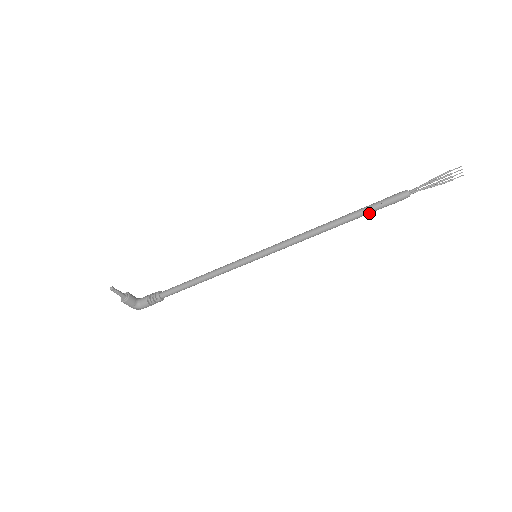
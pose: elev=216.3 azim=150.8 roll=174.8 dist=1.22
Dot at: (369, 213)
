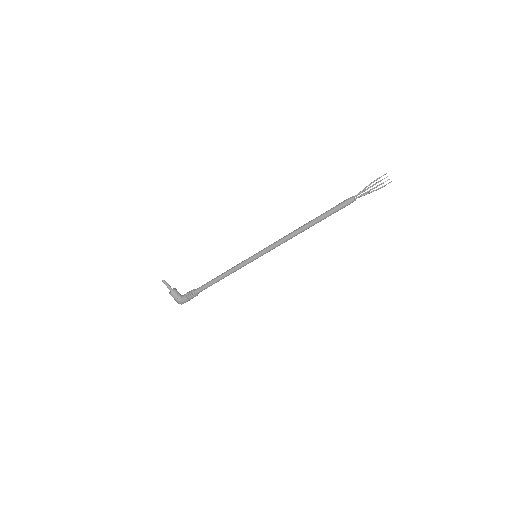
Dot at: (328, 216)
